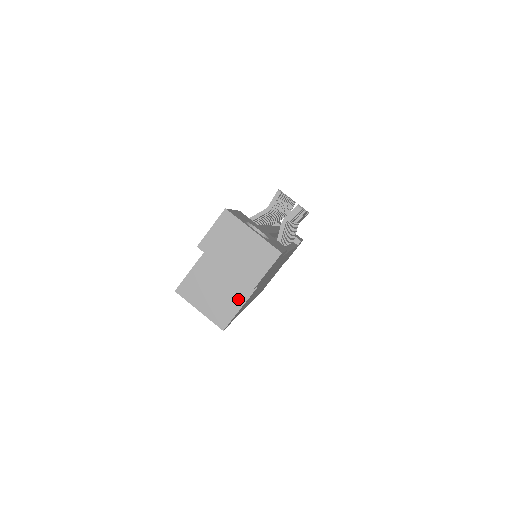
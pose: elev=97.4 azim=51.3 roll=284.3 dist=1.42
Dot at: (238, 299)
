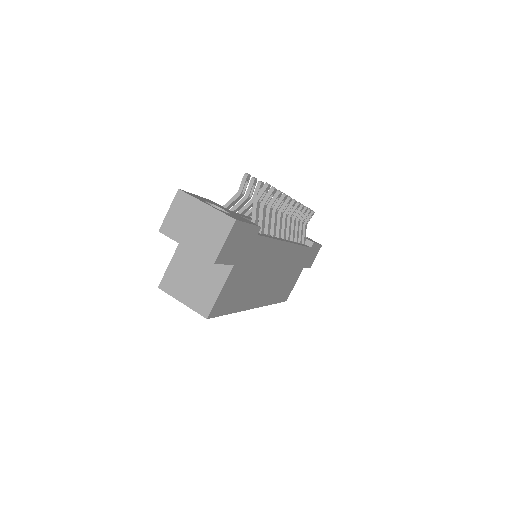
Dot at: (216, 284)
